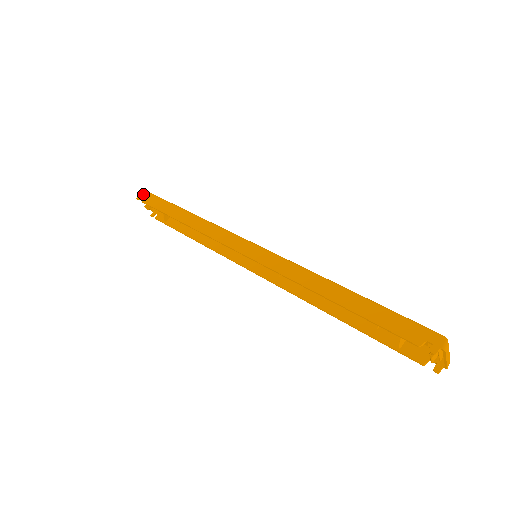
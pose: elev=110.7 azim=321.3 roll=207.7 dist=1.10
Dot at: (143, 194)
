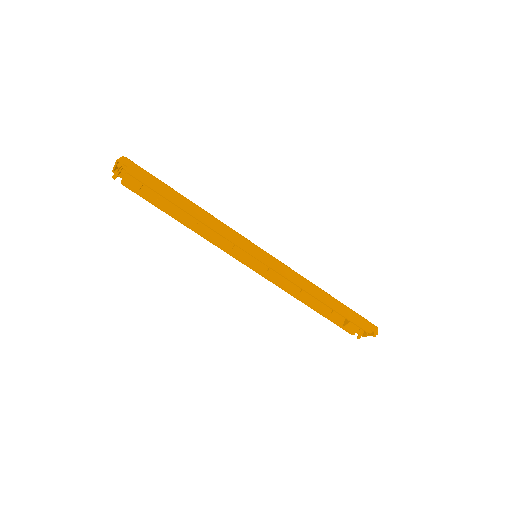
Dot at: (124, 161)
